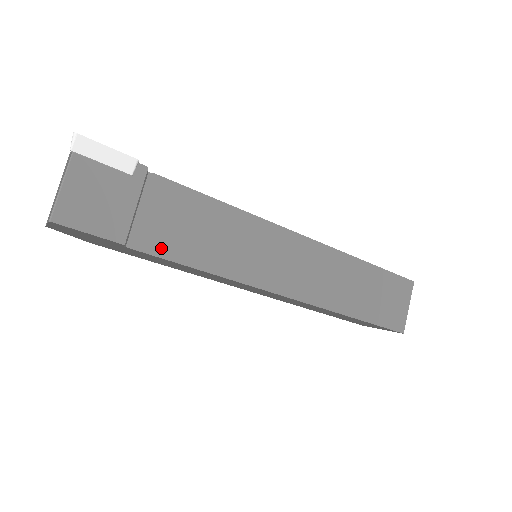
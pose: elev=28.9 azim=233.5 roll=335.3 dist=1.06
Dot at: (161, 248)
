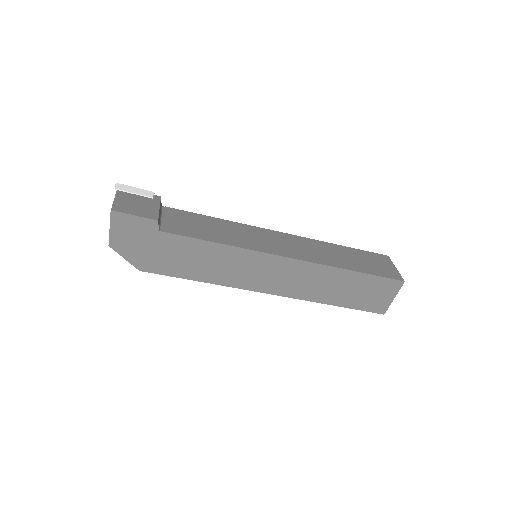
Dot at: (183, 233)
